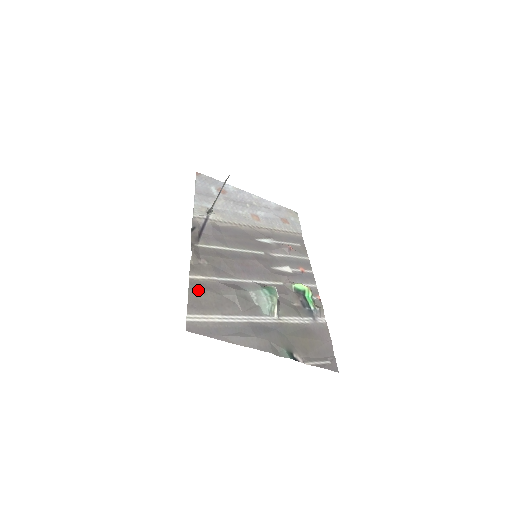
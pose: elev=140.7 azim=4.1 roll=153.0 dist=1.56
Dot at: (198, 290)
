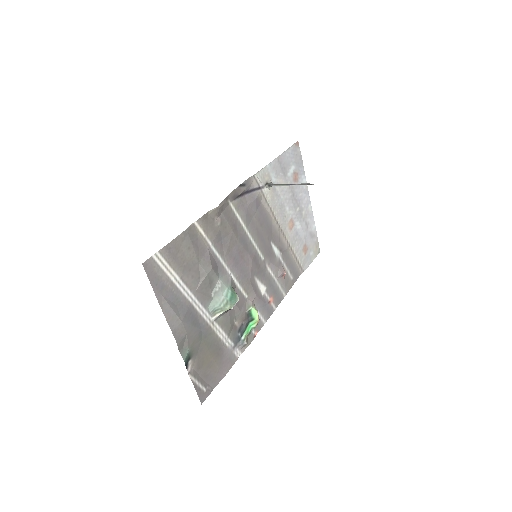
Dot at: (188, 240)
